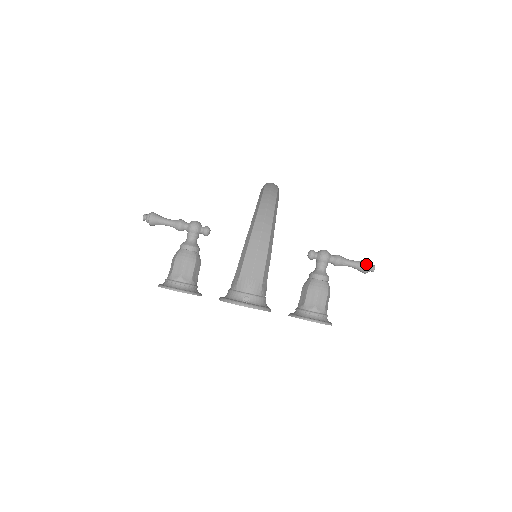
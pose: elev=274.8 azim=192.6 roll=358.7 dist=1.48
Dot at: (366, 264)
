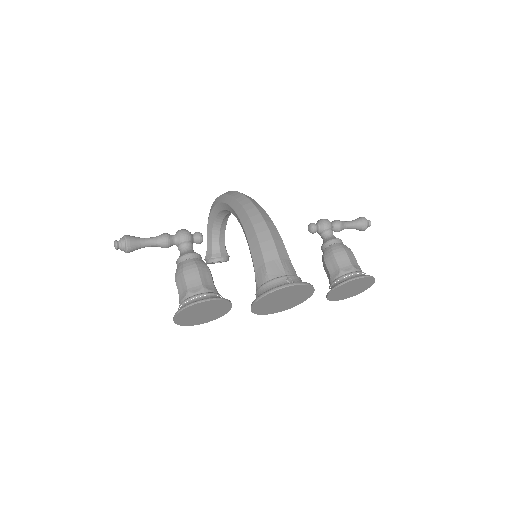
Dot at: (363, 218)
